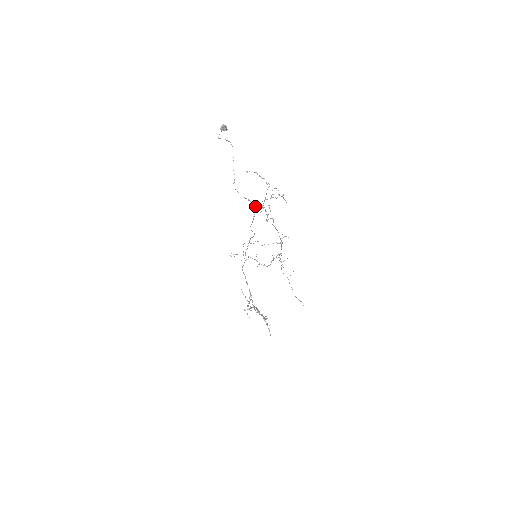
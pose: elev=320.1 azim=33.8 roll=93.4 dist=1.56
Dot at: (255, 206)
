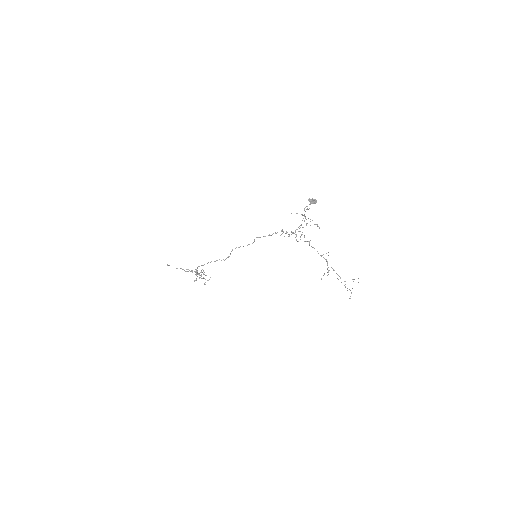
Dot at: occluded
